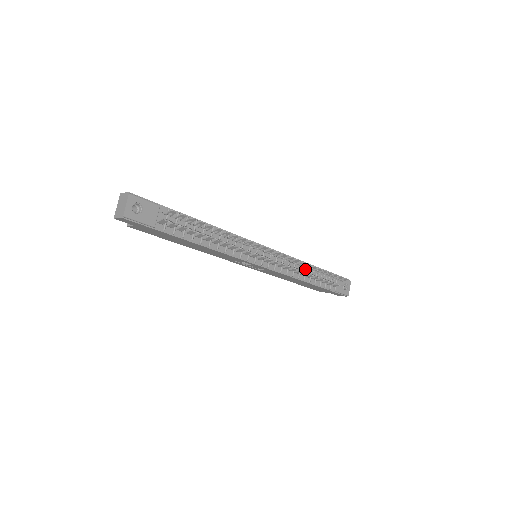
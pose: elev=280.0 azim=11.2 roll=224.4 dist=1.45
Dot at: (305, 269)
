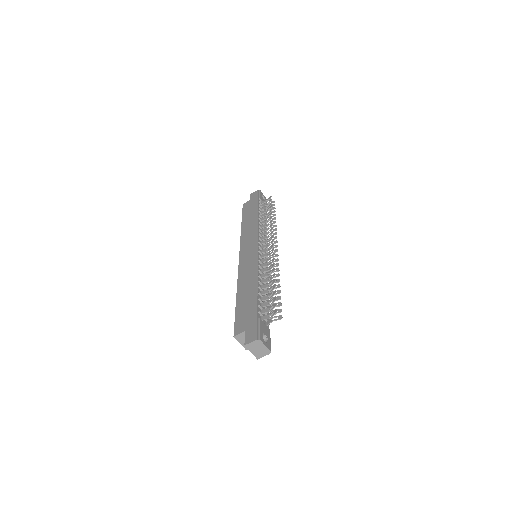
Dot at: occluded
